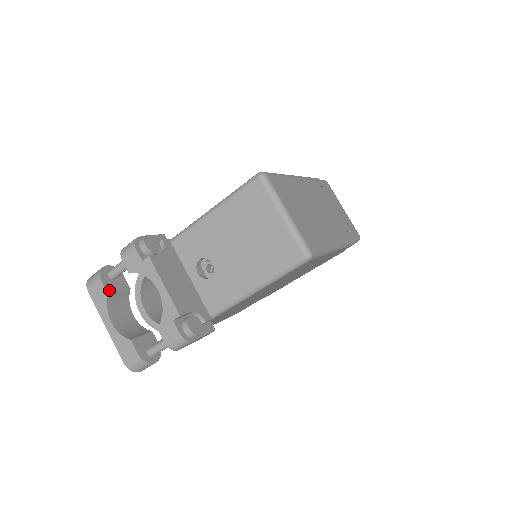
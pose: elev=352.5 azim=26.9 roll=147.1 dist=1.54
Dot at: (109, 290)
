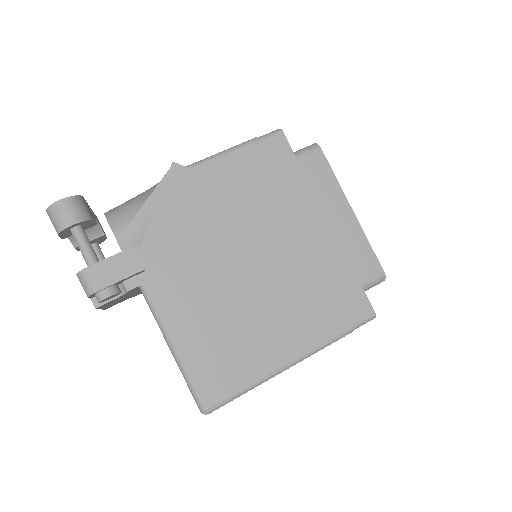
Dot at: (66, 237)
